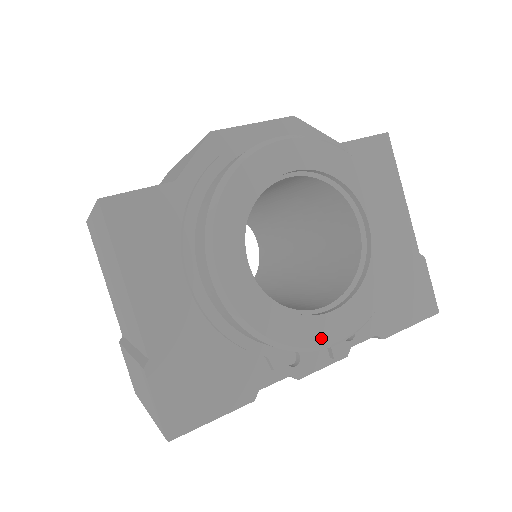
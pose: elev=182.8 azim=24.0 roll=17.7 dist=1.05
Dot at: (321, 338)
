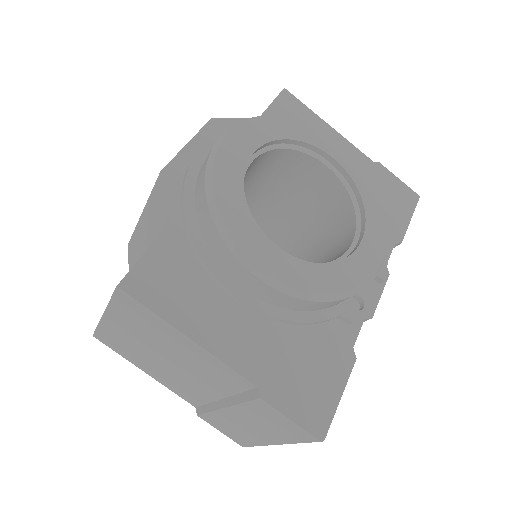
Dot at: (370, 267)
